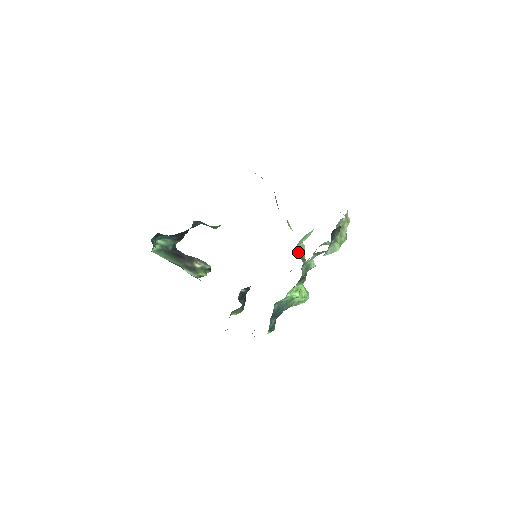
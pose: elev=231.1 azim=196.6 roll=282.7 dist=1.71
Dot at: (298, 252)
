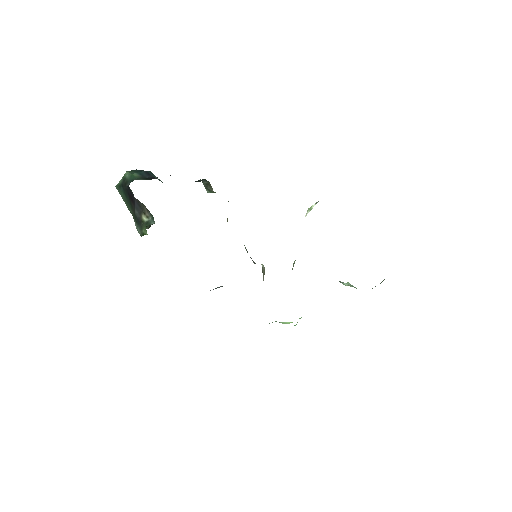
Dot at: occluded
